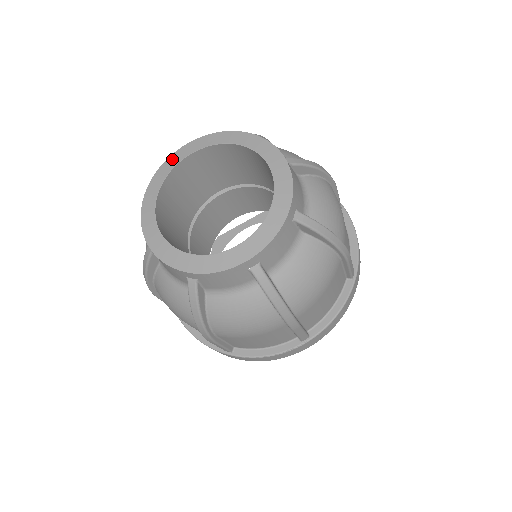
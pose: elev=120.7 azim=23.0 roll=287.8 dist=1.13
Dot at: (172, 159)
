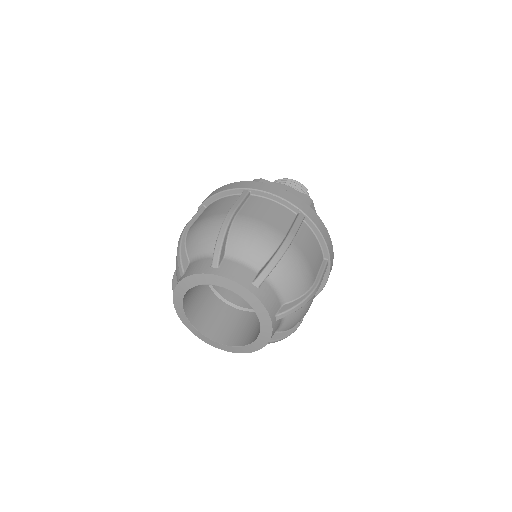
Dot at: (178, 291)
